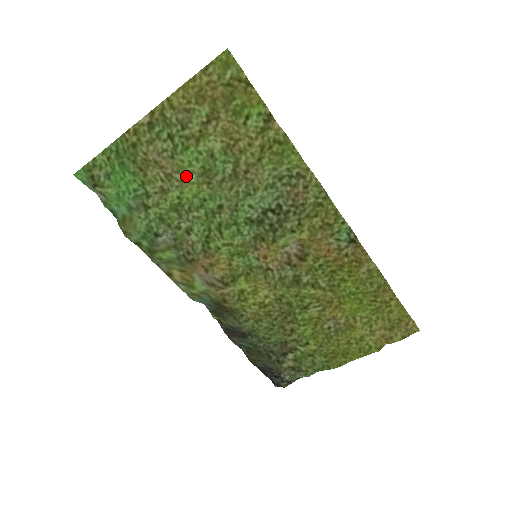
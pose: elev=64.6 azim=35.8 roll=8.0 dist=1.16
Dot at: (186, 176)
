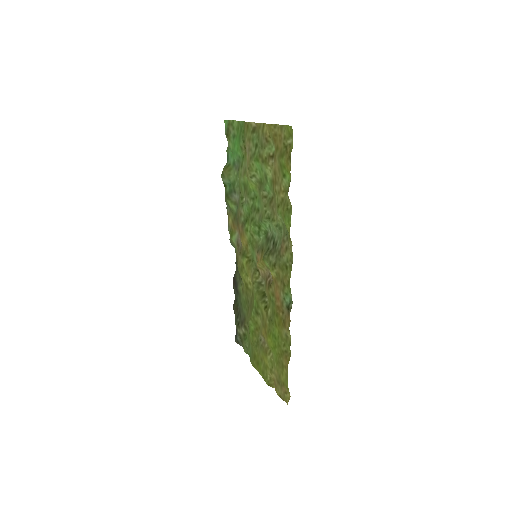
Dot at: (250, 175)
